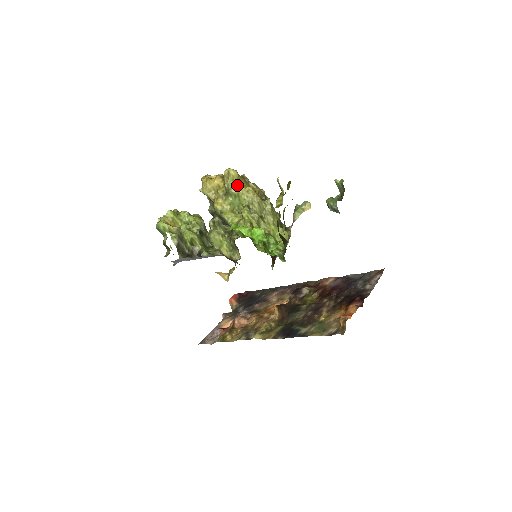
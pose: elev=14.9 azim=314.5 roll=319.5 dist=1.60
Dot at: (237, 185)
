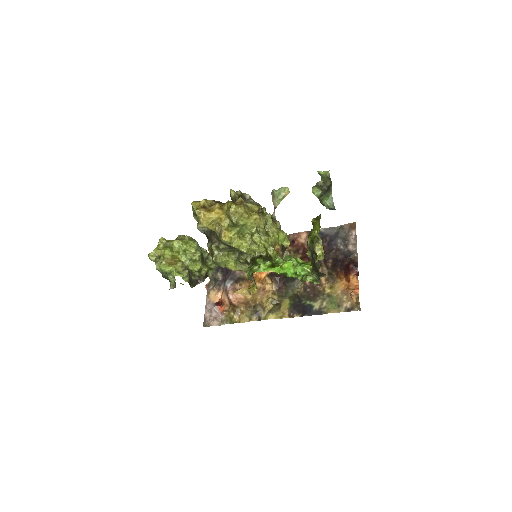
Dot at: (246, 219)
